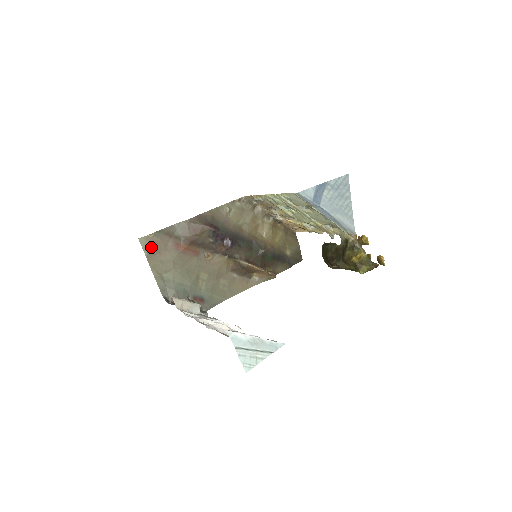
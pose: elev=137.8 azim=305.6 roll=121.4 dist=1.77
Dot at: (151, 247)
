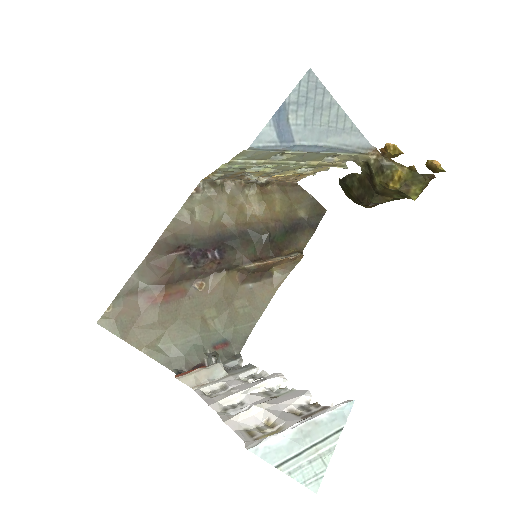
Dot at: (119, 323)
